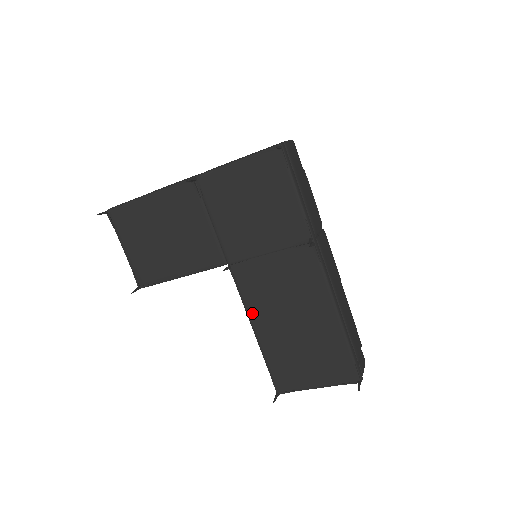
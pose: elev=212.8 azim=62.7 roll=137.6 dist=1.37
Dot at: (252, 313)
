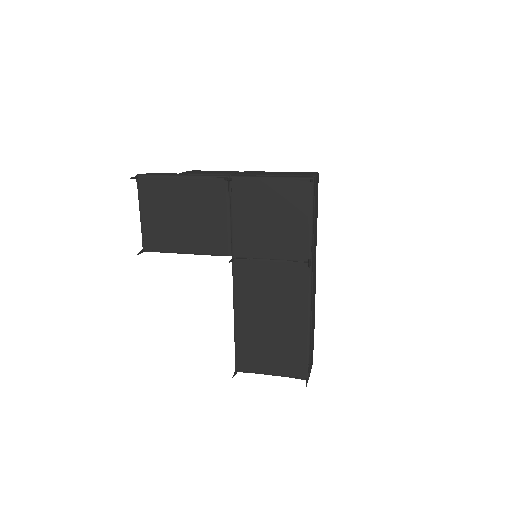
Dot at: (238, 302)
